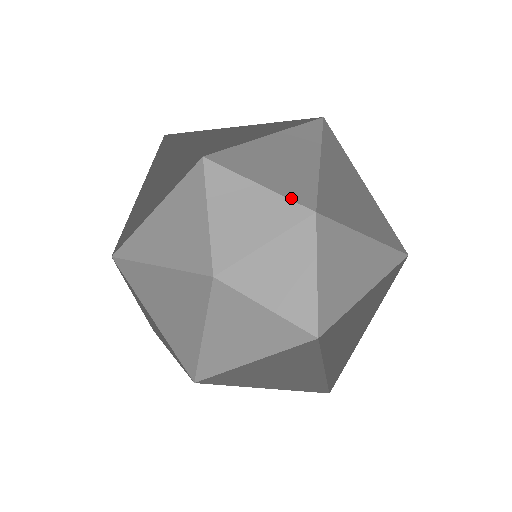
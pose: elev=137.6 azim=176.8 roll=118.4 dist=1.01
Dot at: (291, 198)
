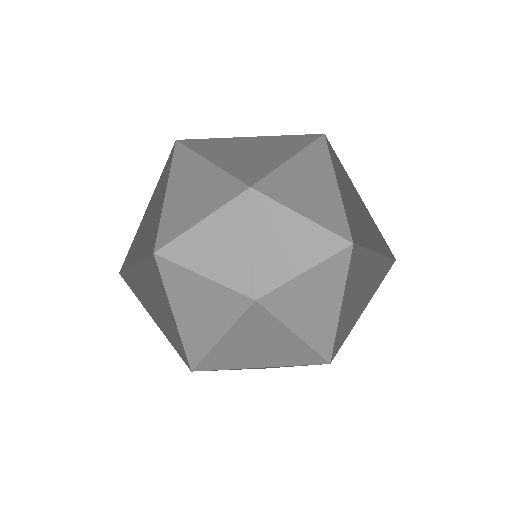
Dot at: (327, 257)
